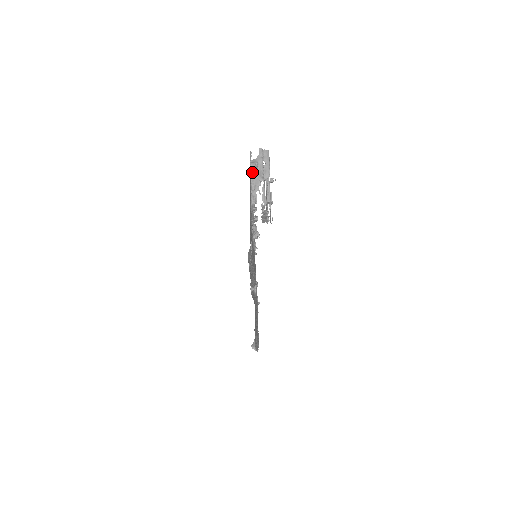
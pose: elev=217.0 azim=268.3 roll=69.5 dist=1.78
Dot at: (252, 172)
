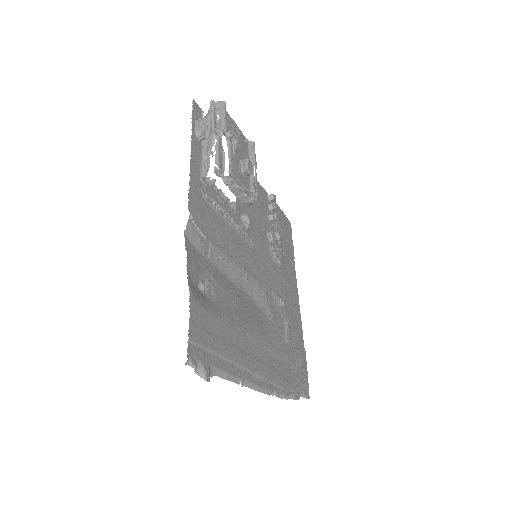
Dot at: (197, 130)
